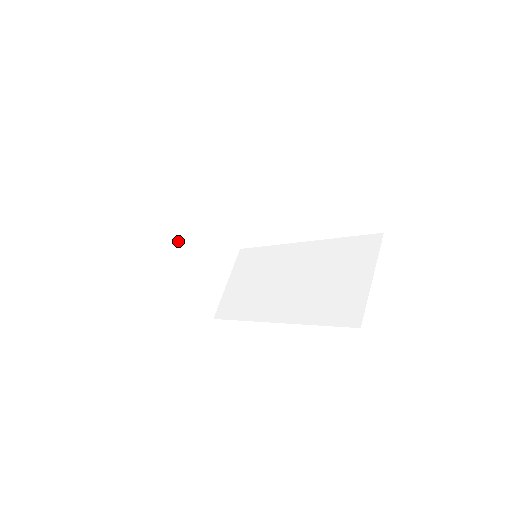
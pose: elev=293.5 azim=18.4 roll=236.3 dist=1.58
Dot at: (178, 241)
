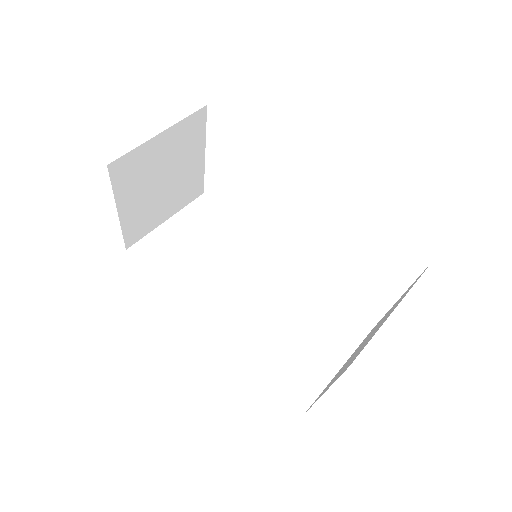
Dot at: (171, 148)
